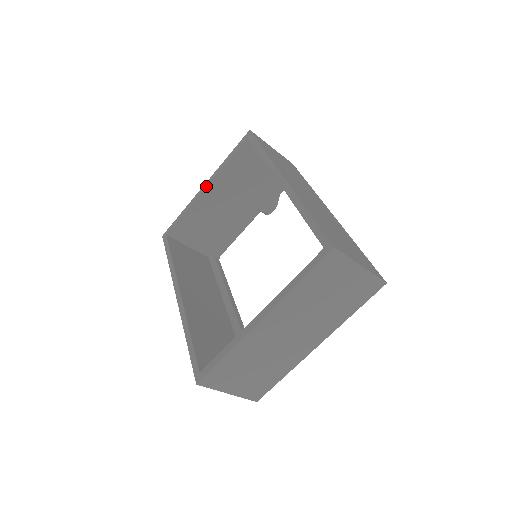
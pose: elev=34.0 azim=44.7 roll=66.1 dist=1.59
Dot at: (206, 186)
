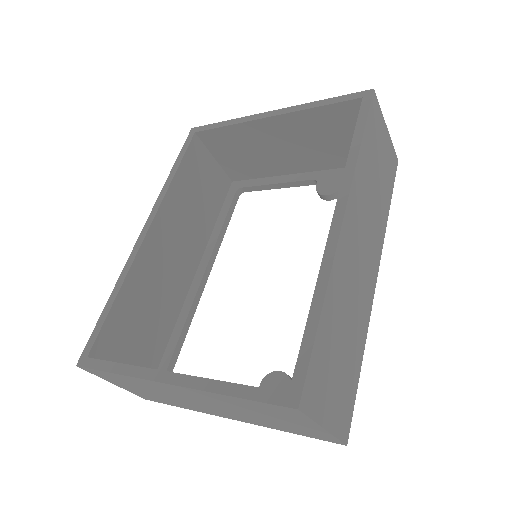
Dot at: (272, 115)
